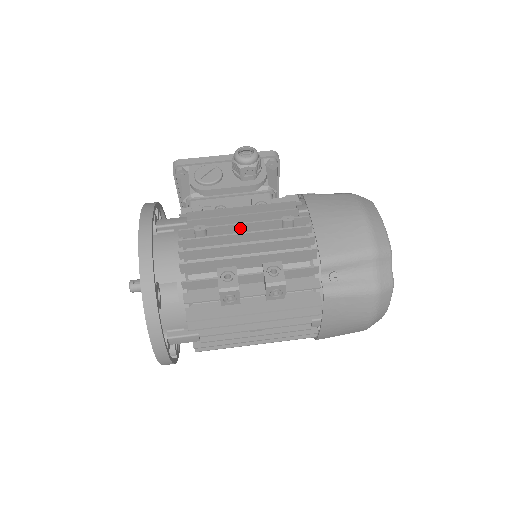
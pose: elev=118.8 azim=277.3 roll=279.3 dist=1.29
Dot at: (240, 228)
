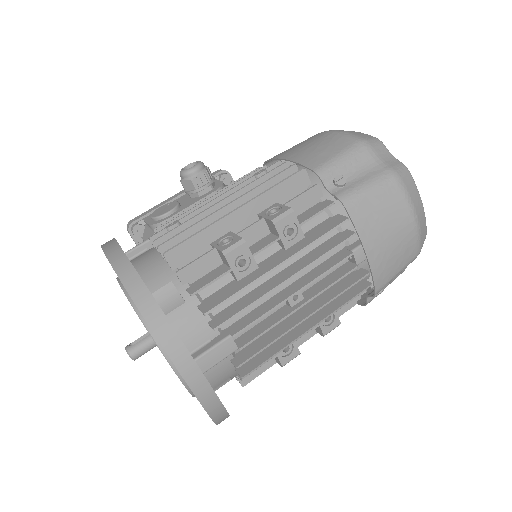
Dot at: occluded
